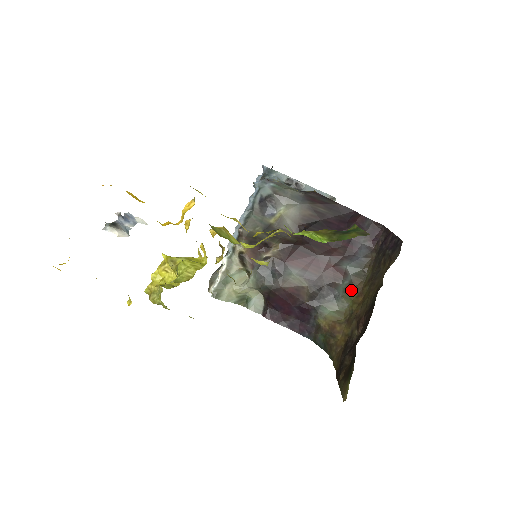
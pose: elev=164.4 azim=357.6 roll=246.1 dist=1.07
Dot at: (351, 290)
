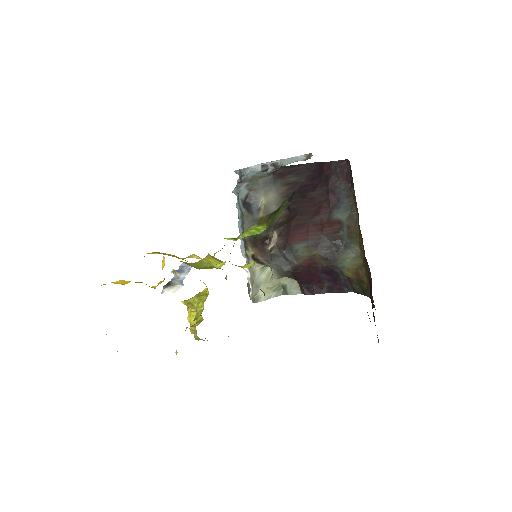
Dot at: (352, 234)
